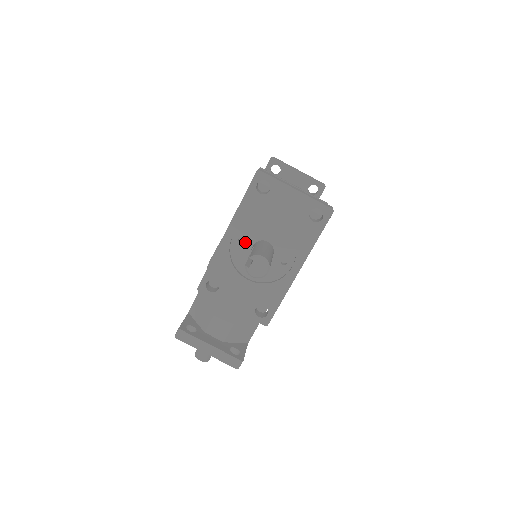
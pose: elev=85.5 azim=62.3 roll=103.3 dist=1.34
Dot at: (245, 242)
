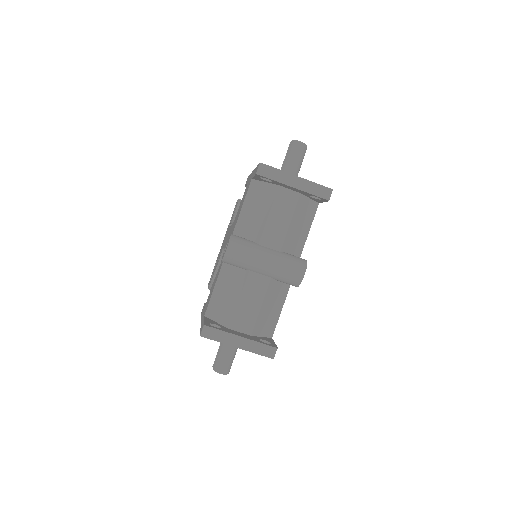
Dot at: occluded
